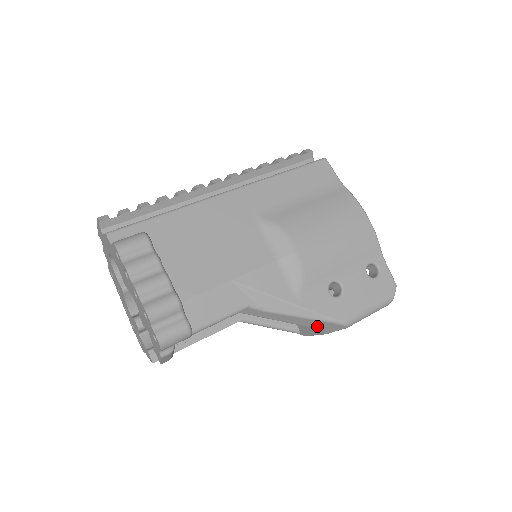
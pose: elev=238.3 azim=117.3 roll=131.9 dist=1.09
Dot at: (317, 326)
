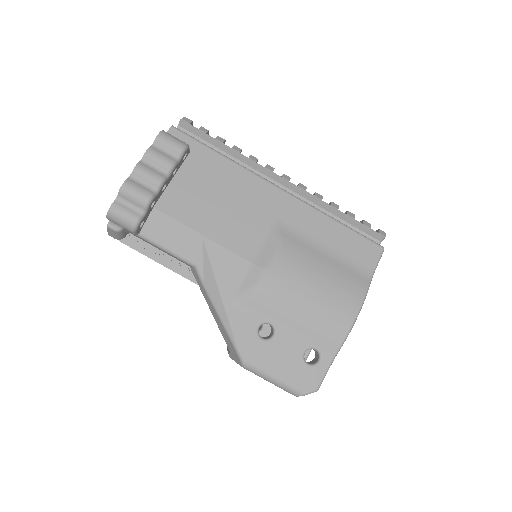
Dot at: (227, 340)
